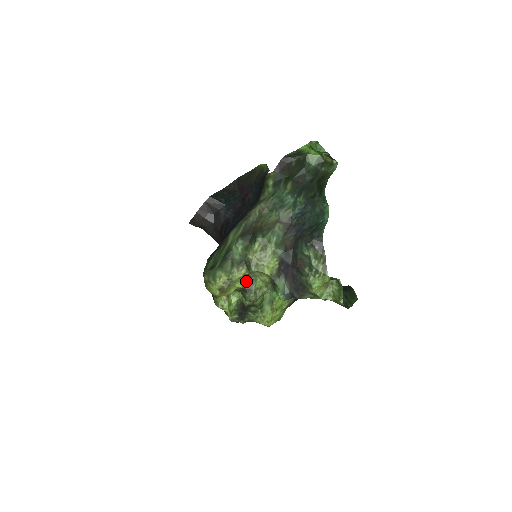
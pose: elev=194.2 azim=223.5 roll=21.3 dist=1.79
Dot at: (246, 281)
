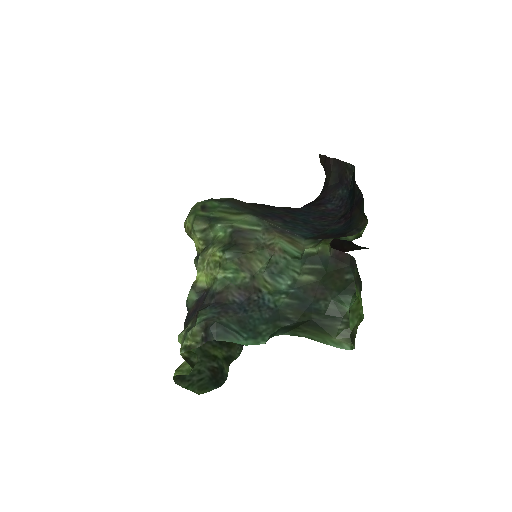
Dot at: occluded
